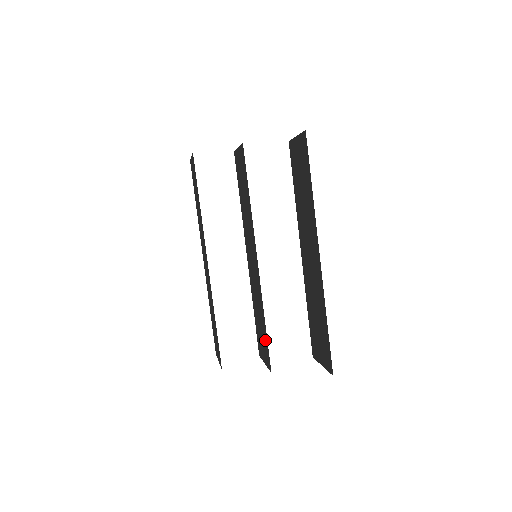
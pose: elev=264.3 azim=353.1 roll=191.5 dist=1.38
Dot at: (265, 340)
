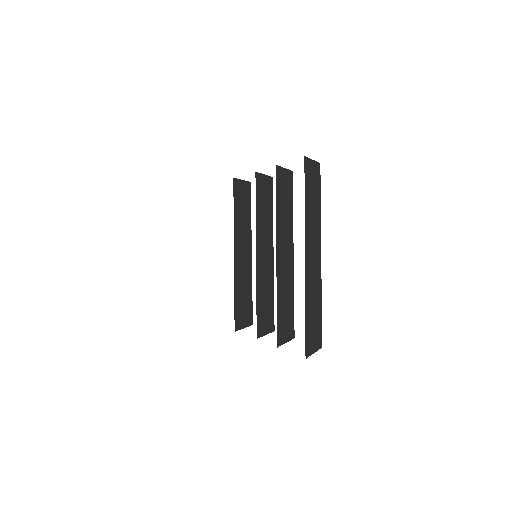
Dot at: occluded
